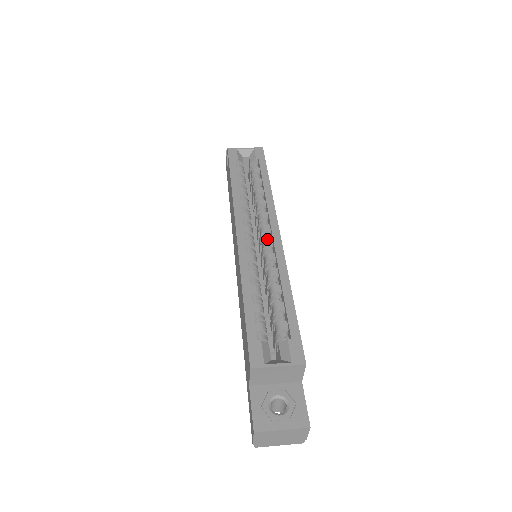
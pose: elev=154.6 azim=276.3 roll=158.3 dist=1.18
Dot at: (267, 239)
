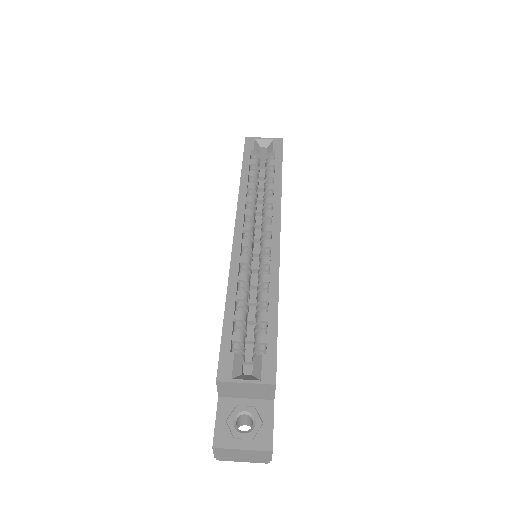
Dot at: (266, 241)
